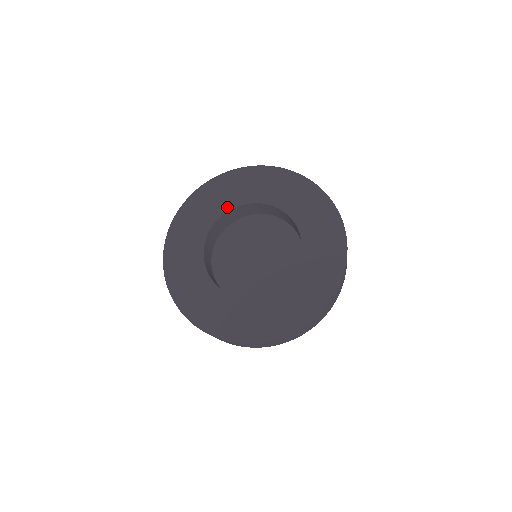
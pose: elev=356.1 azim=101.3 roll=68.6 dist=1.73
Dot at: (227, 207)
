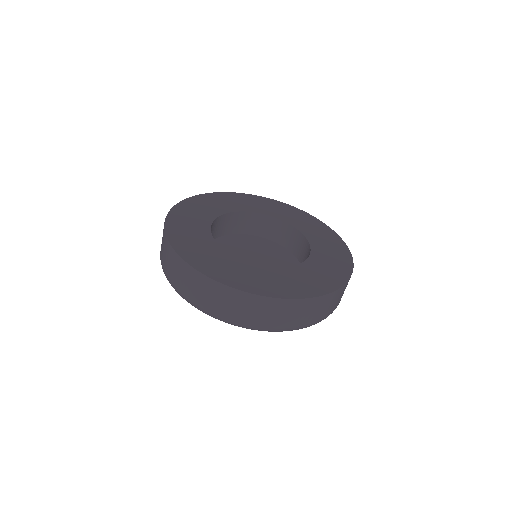
Dot at: (219, 212)
